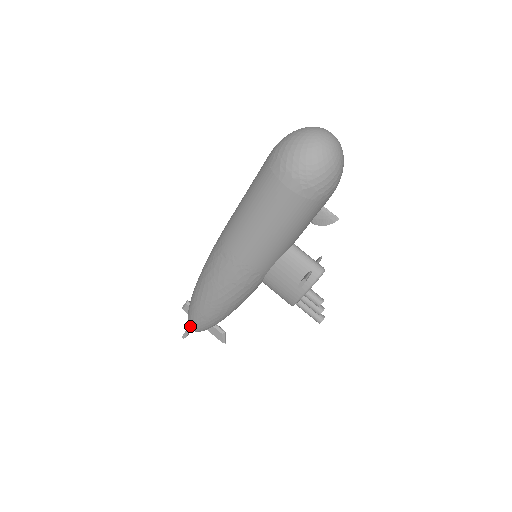
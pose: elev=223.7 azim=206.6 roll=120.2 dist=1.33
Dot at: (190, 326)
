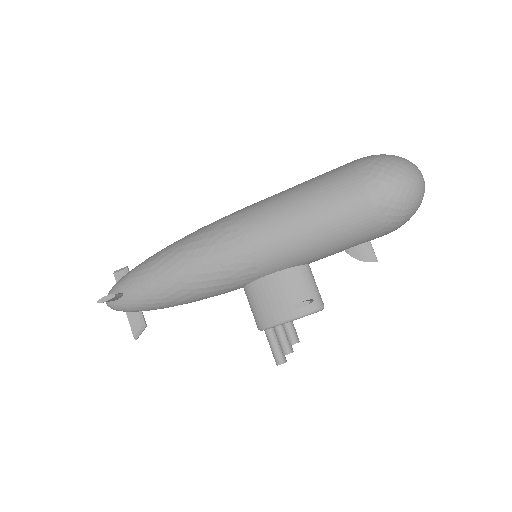
Dot at: occluded
